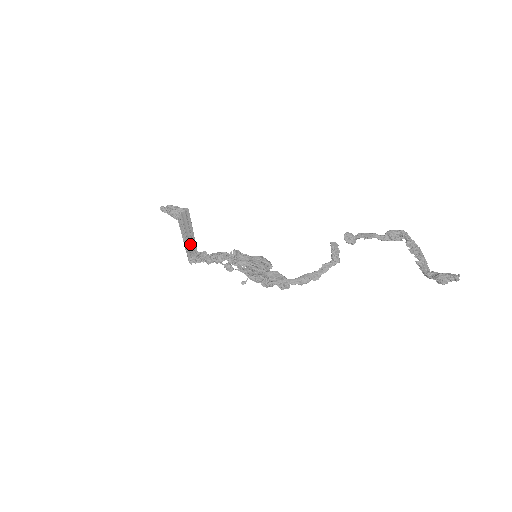
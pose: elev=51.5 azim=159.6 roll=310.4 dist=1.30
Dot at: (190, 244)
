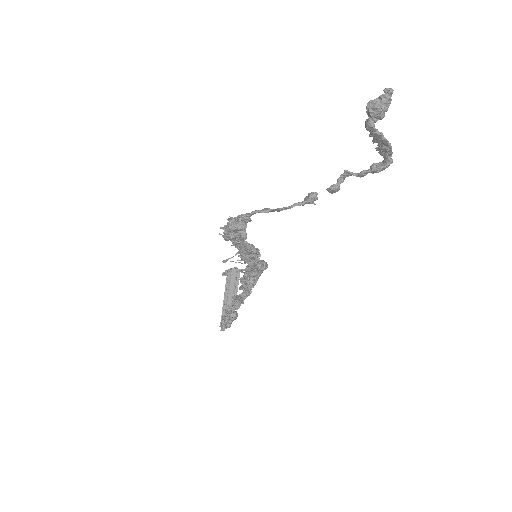
Dot at: occluded
